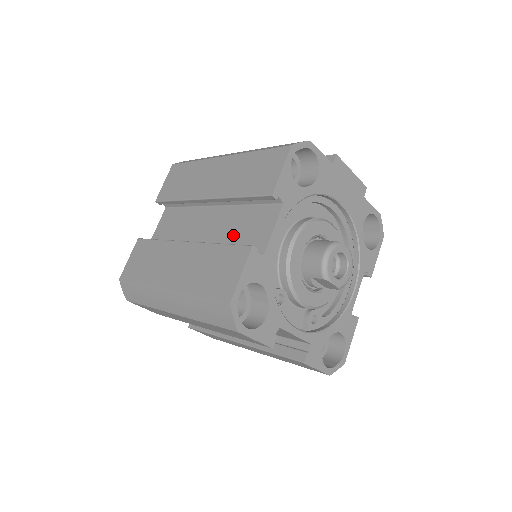
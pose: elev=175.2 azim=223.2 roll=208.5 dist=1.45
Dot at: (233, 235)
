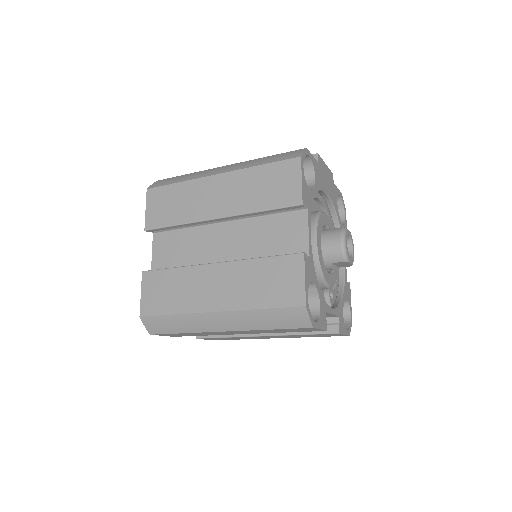
Dot at: (263, 246)
